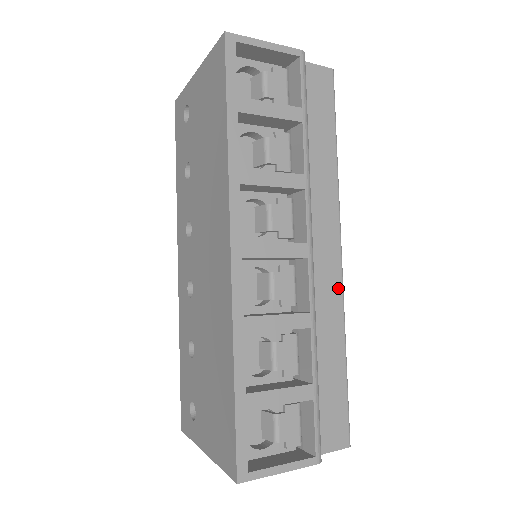
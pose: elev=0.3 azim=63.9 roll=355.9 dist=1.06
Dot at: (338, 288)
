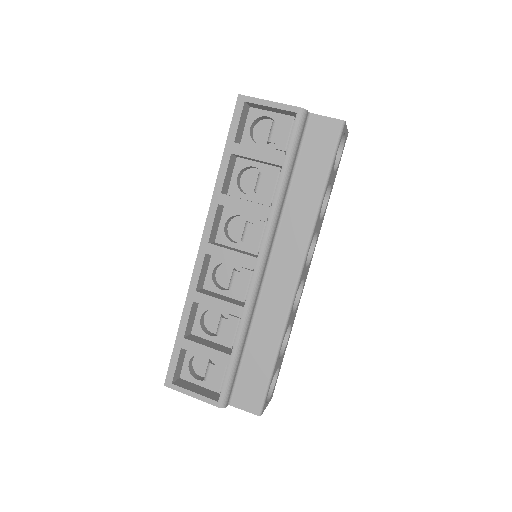
Dot at: (287, 300)
